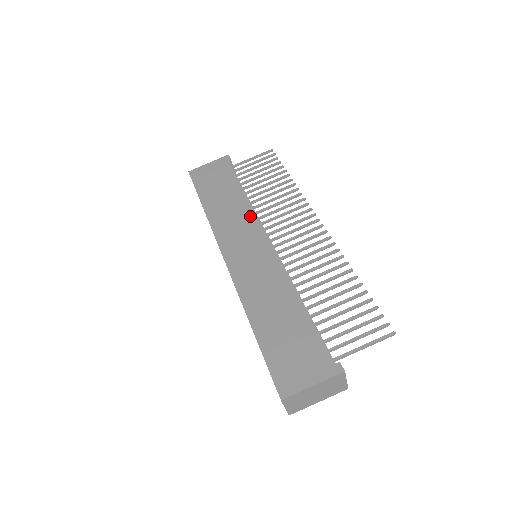
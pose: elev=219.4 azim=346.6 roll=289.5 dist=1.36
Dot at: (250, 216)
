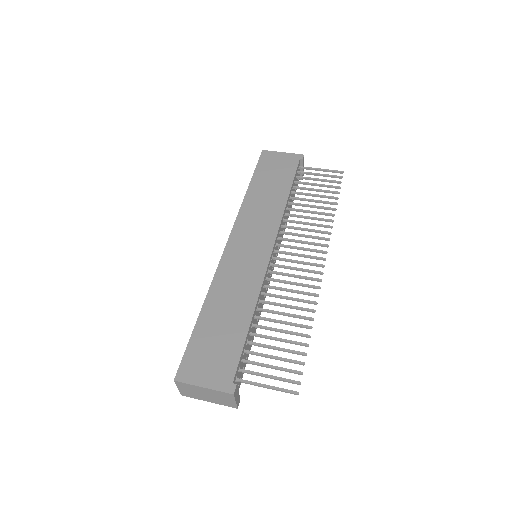
Dot at: (275, 220)
